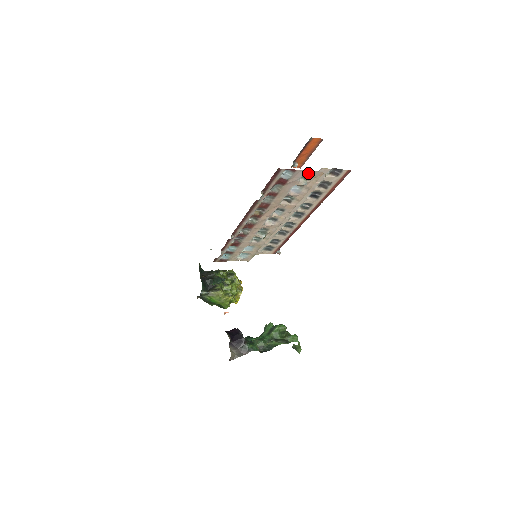
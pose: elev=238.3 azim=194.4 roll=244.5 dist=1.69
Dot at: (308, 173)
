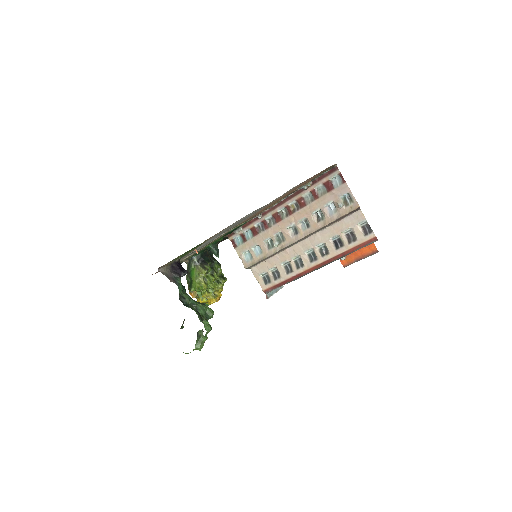
Dot at: (350, 199)
